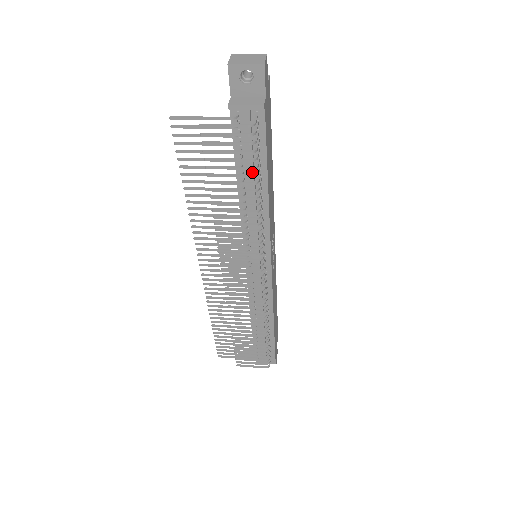
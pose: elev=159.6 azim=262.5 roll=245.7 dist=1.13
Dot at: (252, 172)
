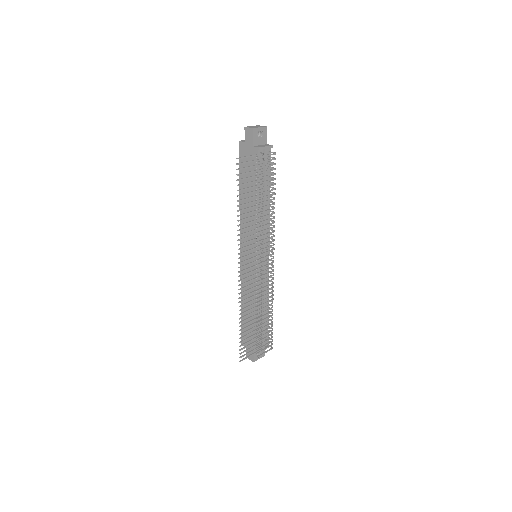
Dot at: (266, 187)
